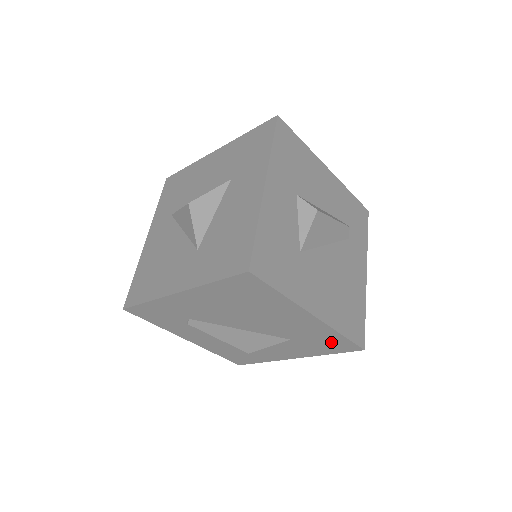
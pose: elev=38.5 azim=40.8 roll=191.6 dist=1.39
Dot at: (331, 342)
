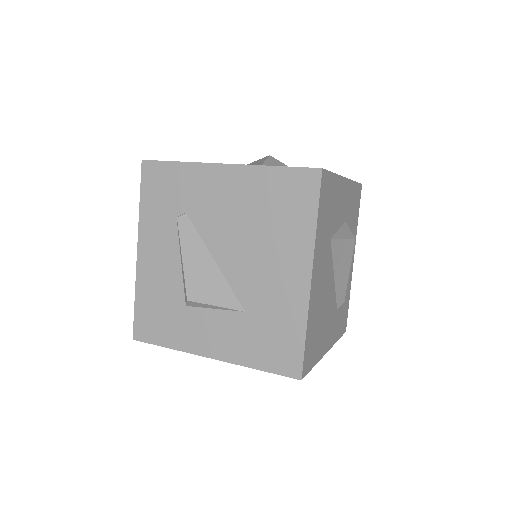
Dot at: (282, 342)
